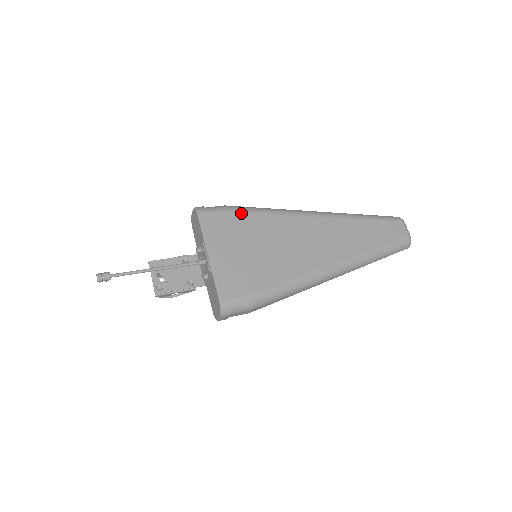
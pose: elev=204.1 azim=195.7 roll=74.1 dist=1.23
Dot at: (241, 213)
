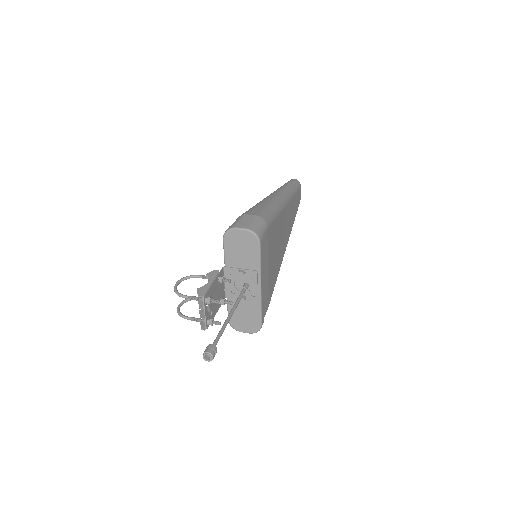
Dot at: (271, 226)
